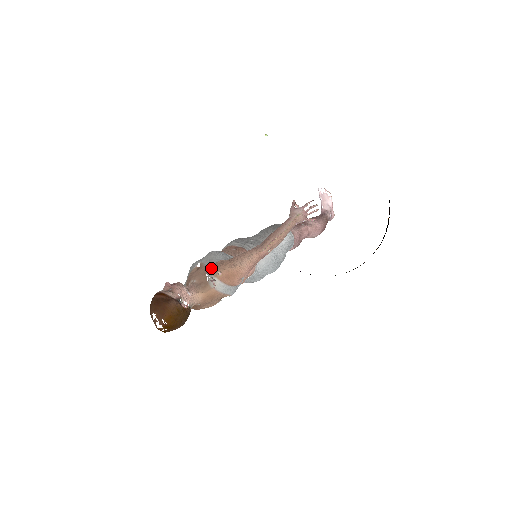
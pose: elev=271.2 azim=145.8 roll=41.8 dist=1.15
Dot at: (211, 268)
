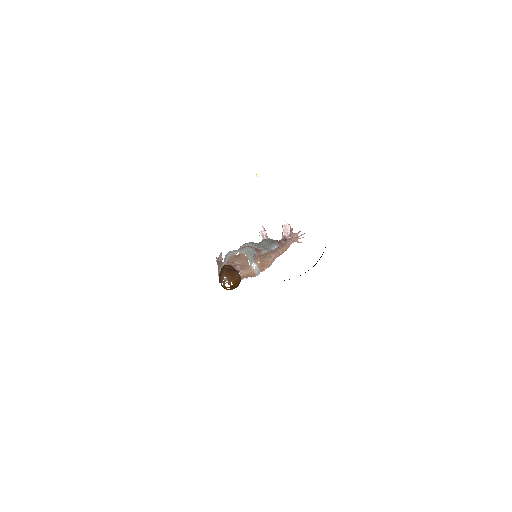
Dot at: (252, 257)
